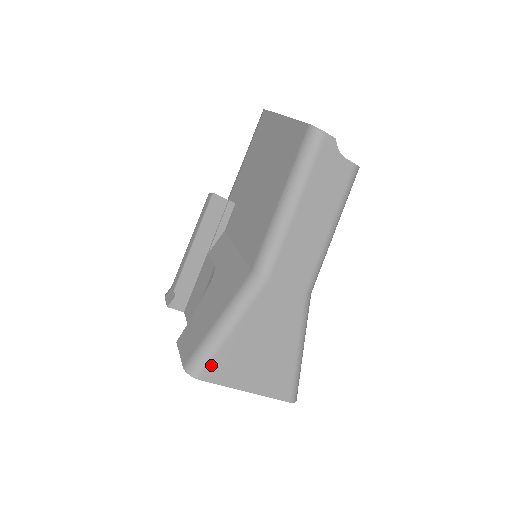
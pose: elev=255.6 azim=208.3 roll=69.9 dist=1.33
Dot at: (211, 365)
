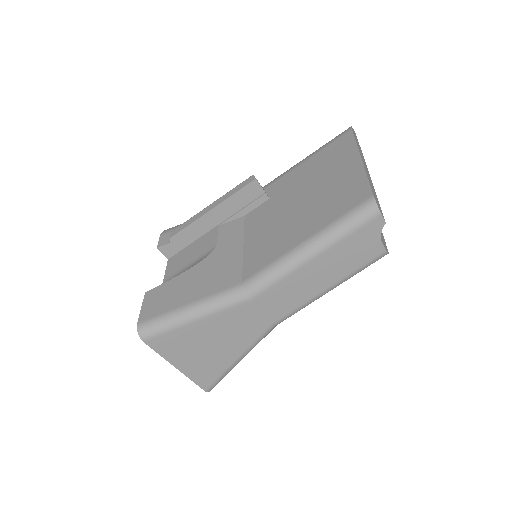
Dot at: (160, 337)
